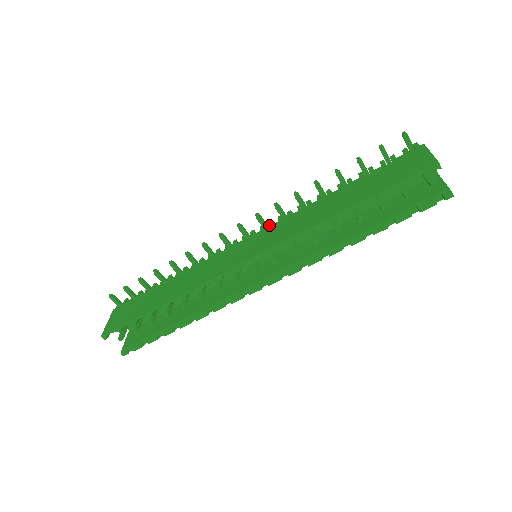
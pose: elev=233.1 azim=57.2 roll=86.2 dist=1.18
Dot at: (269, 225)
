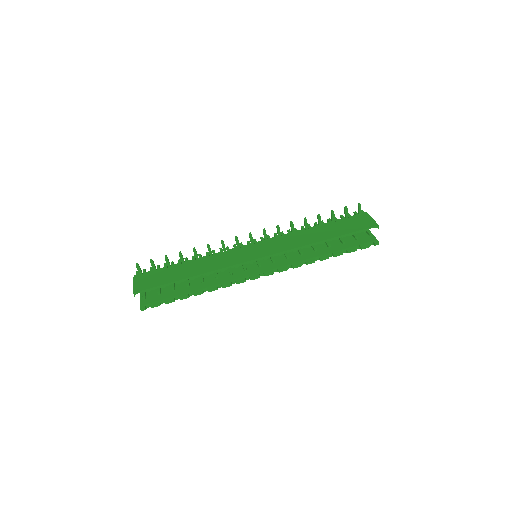
Dot at: (268, 238)
